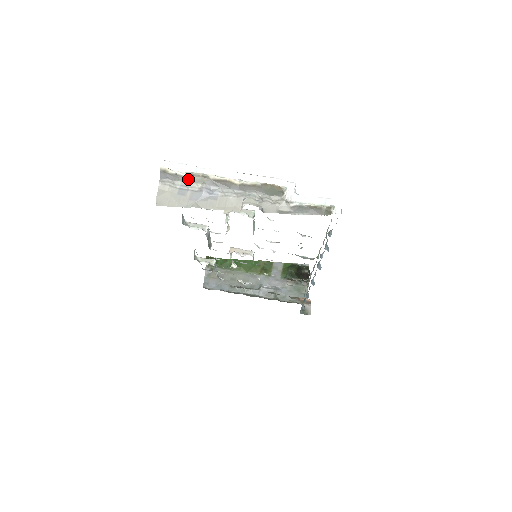
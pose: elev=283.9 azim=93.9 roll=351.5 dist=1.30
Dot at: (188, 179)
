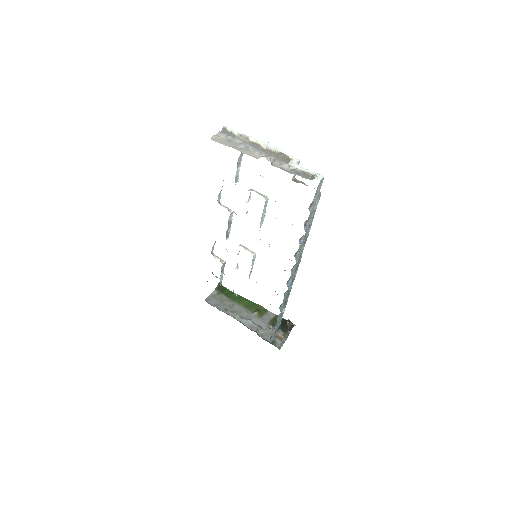
Dot at: (237, 137)
